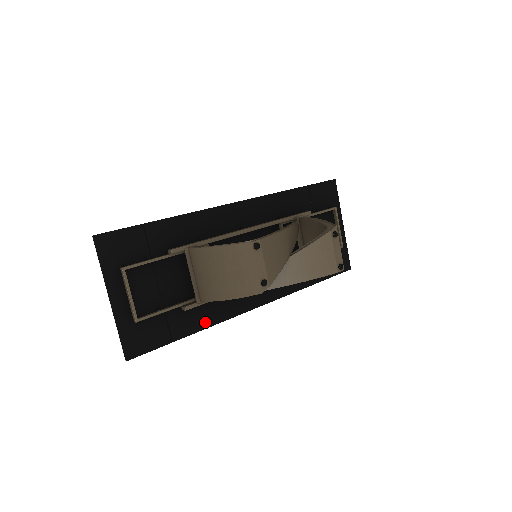
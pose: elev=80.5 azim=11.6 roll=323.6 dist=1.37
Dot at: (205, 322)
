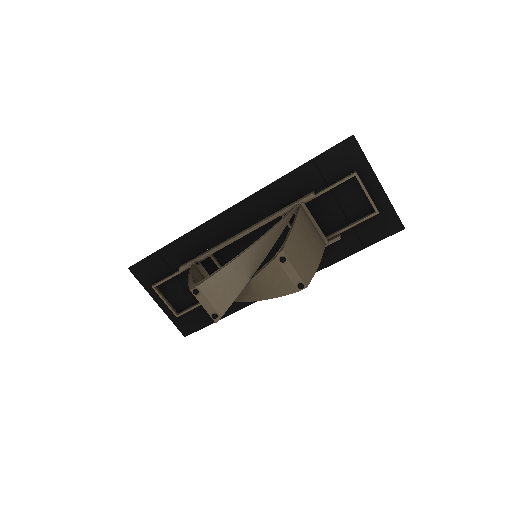
Dot at: (235, 307)
